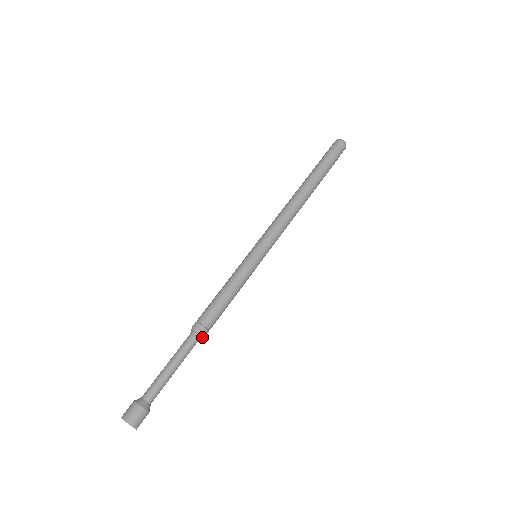
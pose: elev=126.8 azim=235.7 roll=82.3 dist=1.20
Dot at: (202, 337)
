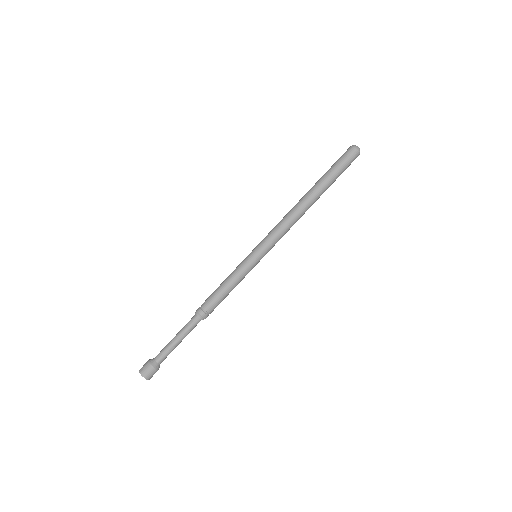
Dot at: (198, 316)
